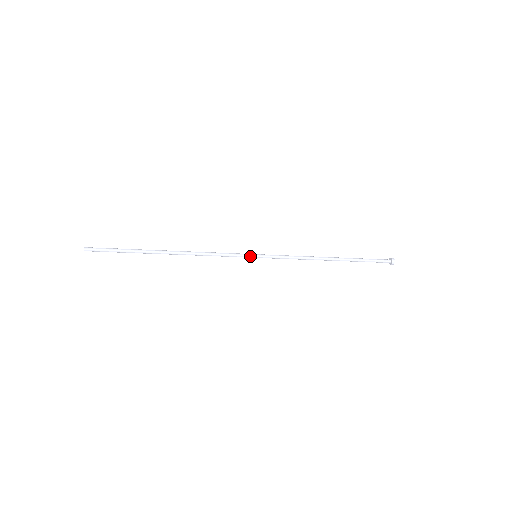
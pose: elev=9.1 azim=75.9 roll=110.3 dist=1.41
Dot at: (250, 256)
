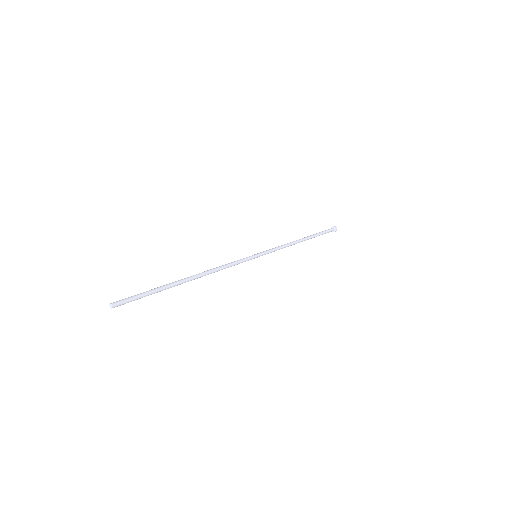
Dot at: occluded
